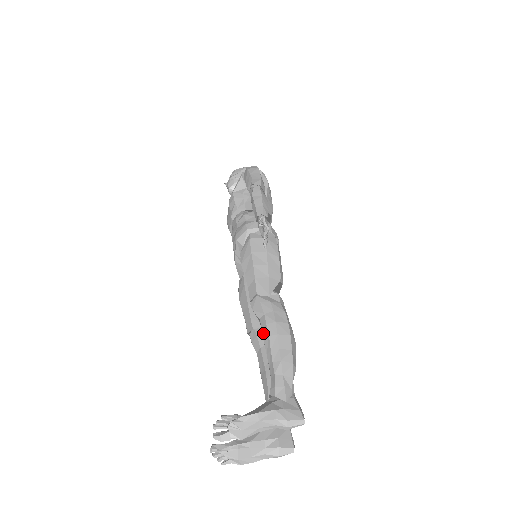
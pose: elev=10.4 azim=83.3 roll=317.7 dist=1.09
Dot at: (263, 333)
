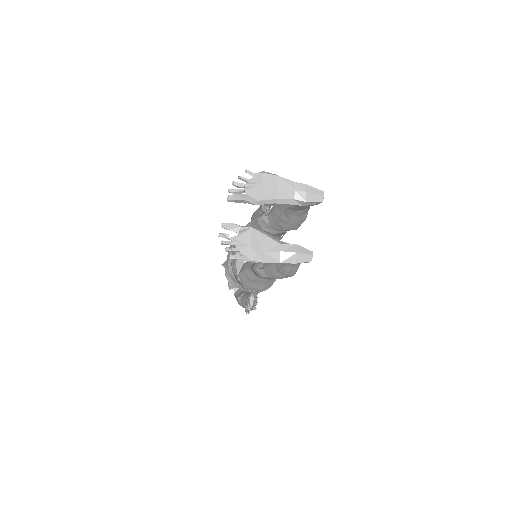
Dot at: (273, 209)
